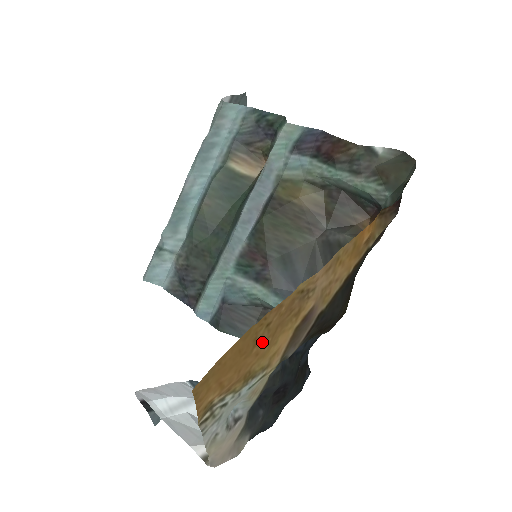
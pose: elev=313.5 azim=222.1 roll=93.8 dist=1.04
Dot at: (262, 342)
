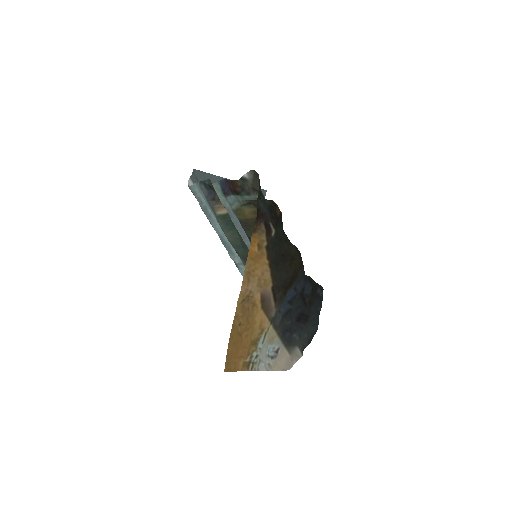
Dot at: (244, 331)
